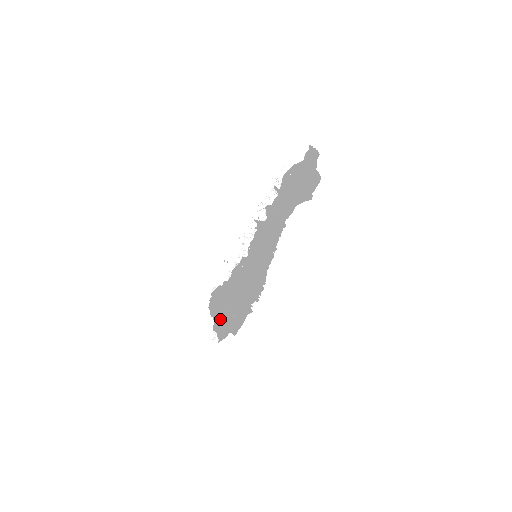
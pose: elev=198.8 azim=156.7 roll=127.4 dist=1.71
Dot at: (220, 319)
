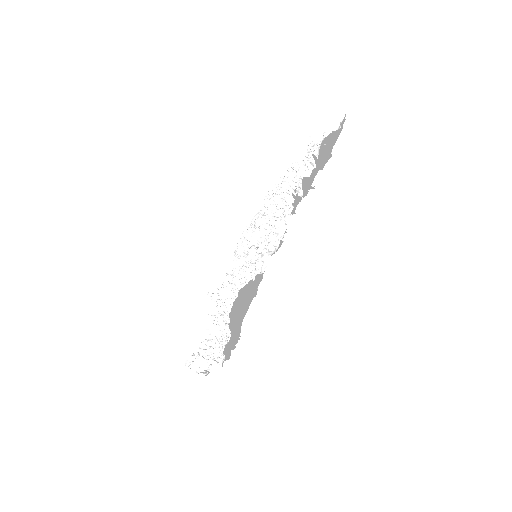
Dot at: (234, 335)
